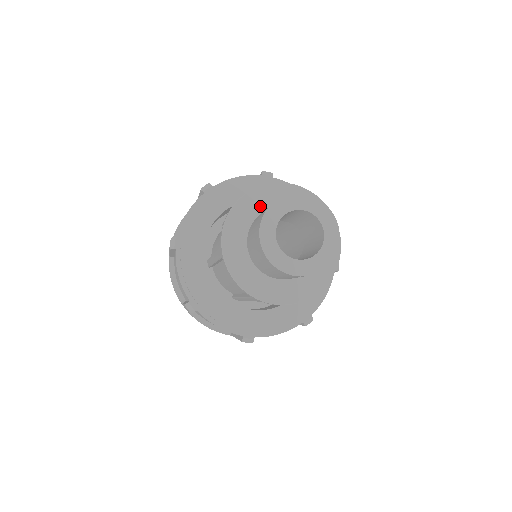
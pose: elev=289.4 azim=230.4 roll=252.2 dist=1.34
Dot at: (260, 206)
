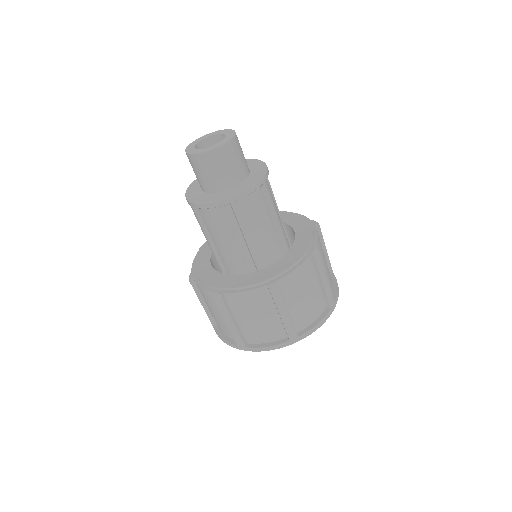
Dot at: occluded
